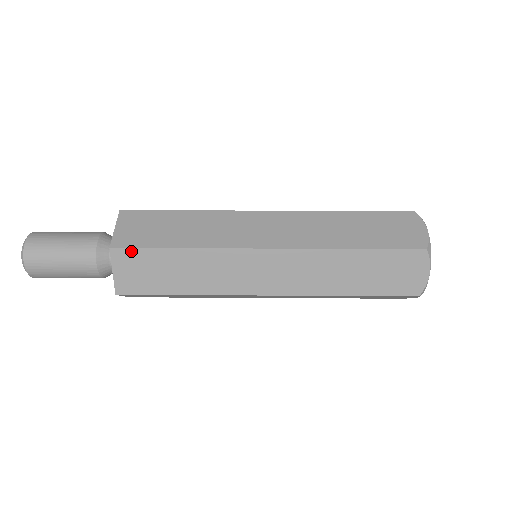
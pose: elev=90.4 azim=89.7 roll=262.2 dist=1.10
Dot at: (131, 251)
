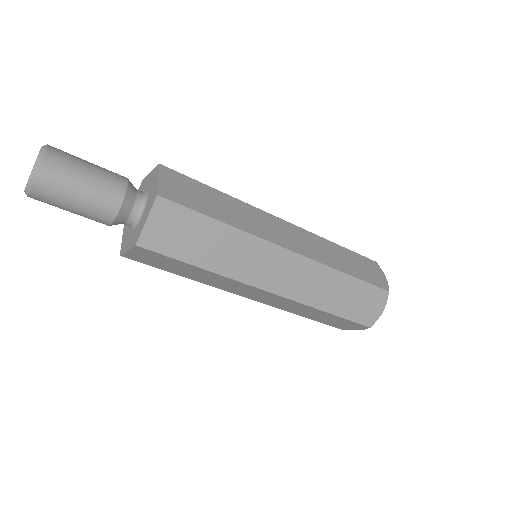
Dot at: occluded
